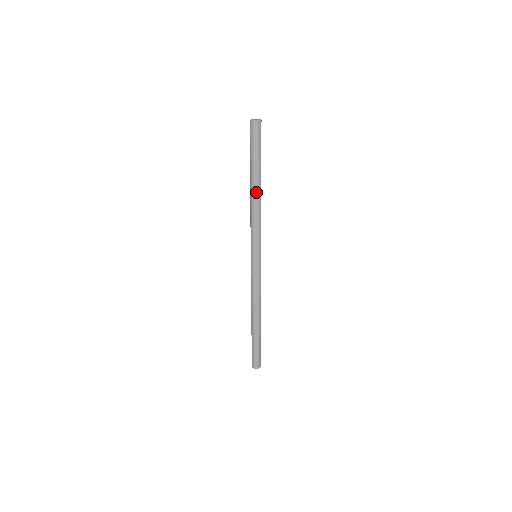
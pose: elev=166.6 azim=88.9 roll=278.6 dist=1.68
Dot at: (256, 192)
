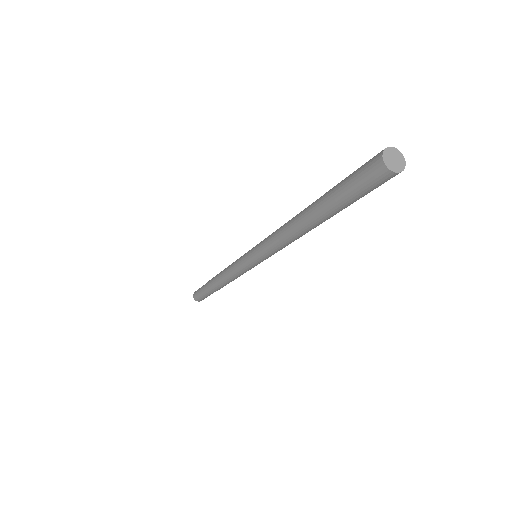
Dot at: (313, 228)
